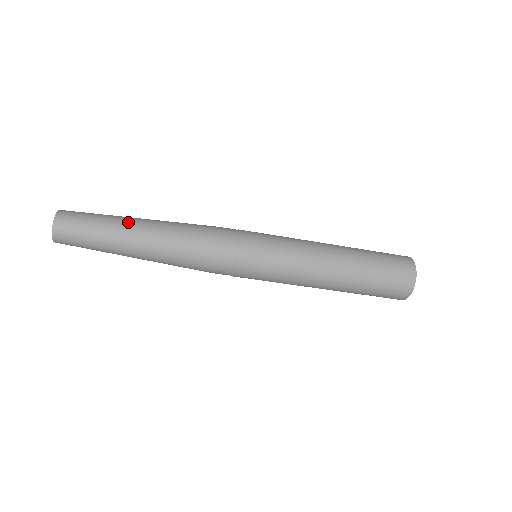
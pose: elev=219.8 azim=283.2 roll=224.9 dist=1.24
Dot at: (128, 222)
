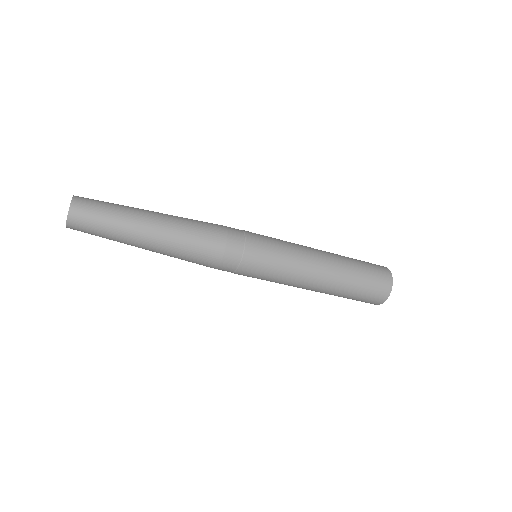
Dot at: (143, 211)
